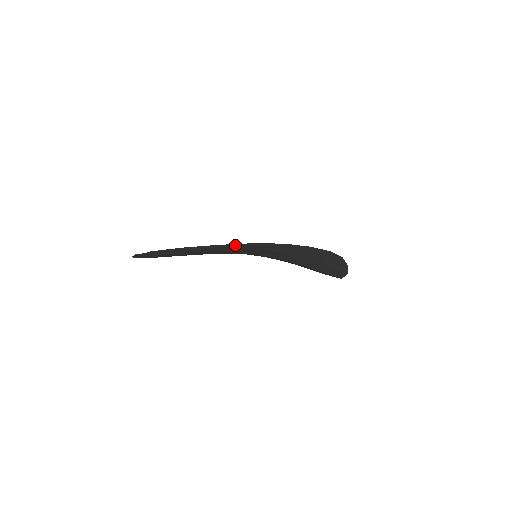
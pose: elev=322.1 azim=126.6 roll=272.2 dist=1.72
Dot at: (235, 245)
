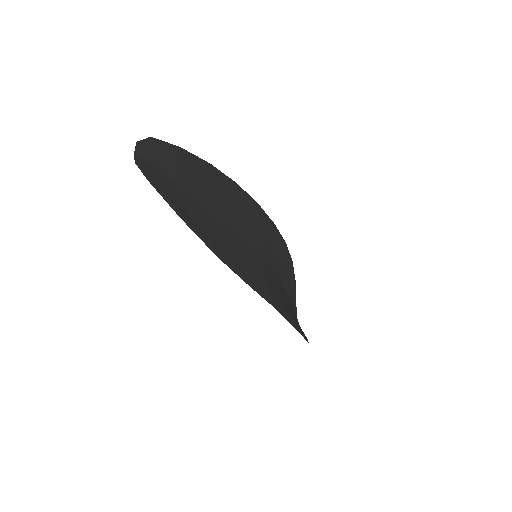
Dot at: (232, 267)
